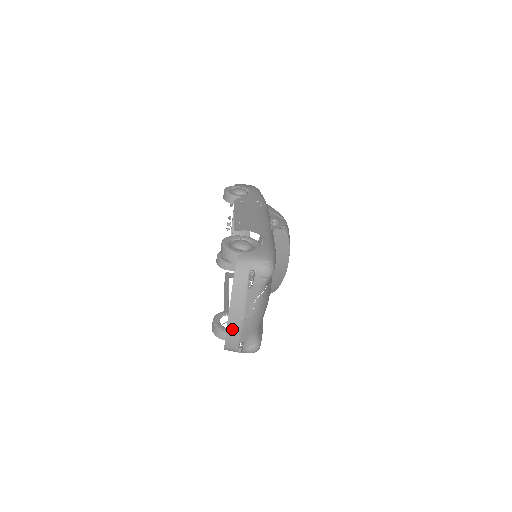
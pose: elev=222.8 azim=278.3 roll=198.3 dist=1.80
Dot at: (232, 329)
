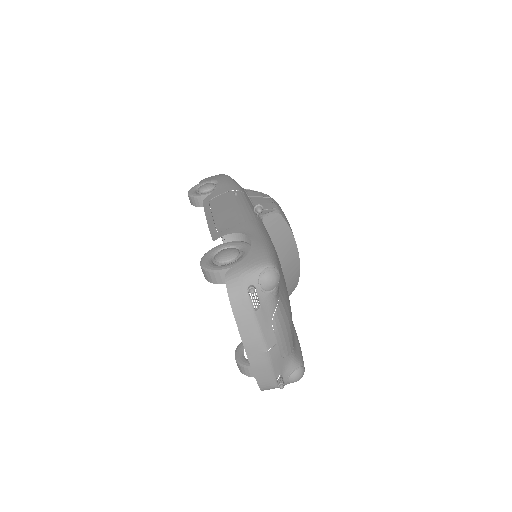
Dot at: (259, 367)
